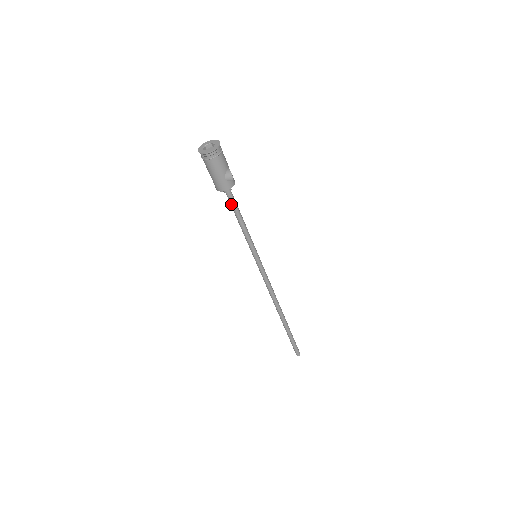
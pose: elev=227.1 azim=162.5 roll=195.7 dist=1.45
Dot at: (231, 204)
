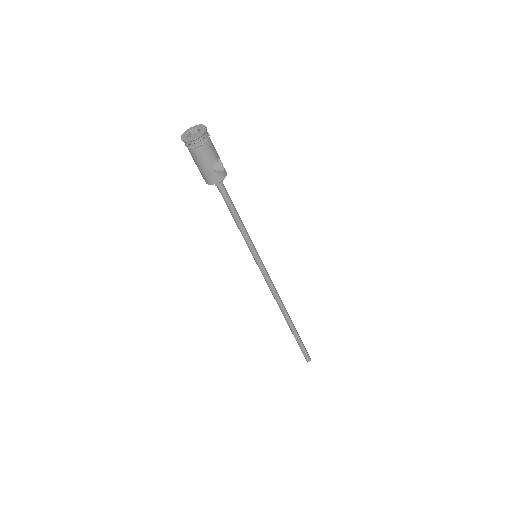
Dot at: (224, 199)
